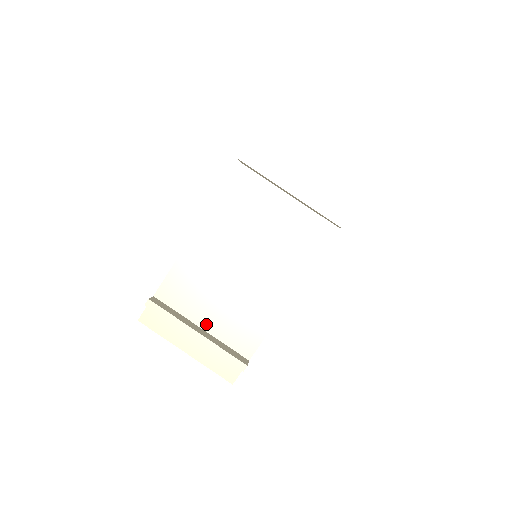
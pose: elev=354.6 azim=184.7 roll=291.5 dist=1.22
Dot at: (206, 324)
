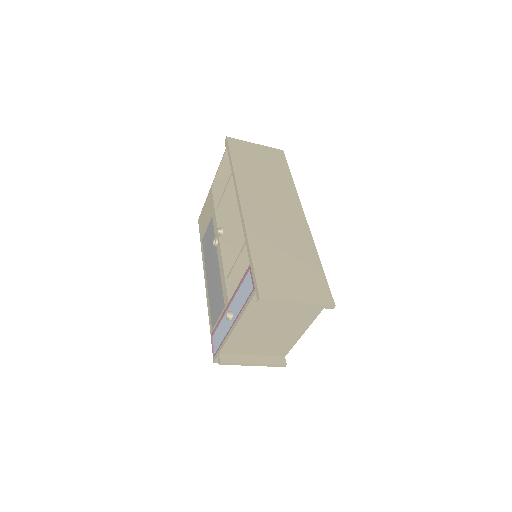
Dot at: (255, 353)
